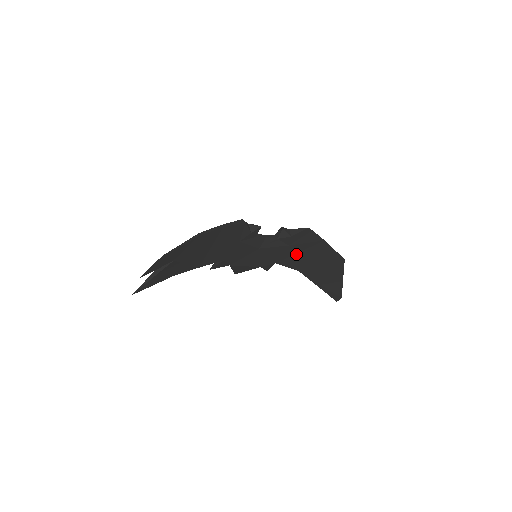
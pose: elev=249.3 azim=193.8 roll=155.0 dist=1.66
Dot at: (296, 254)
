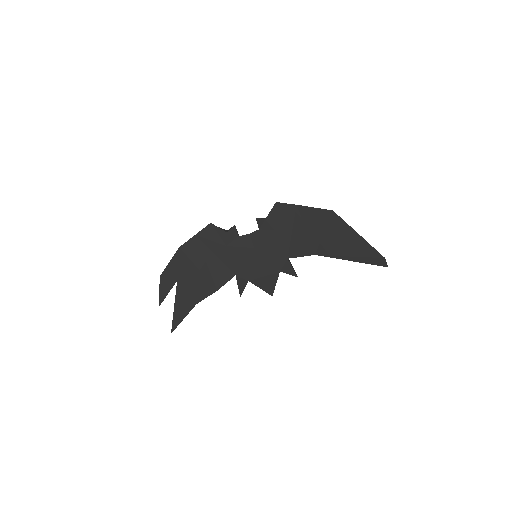
Dot at: (292, 237)
